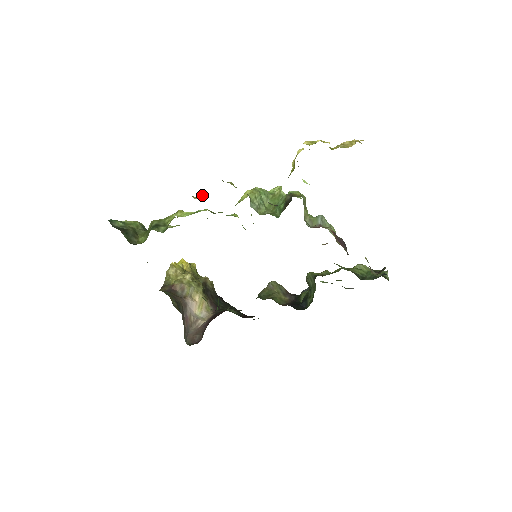
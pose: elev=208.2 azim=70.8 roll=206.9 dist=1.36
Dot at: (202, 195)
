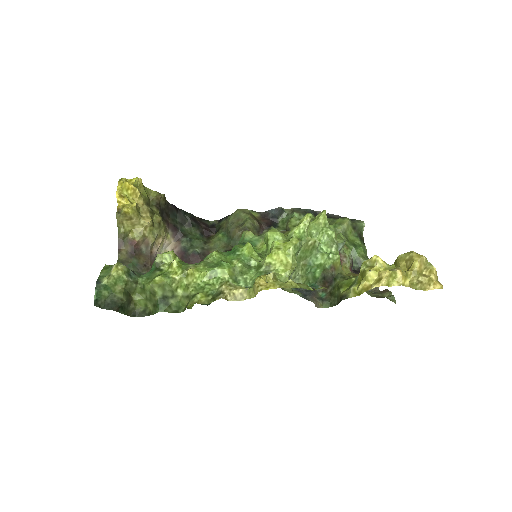
Dot at: (237, 293)
